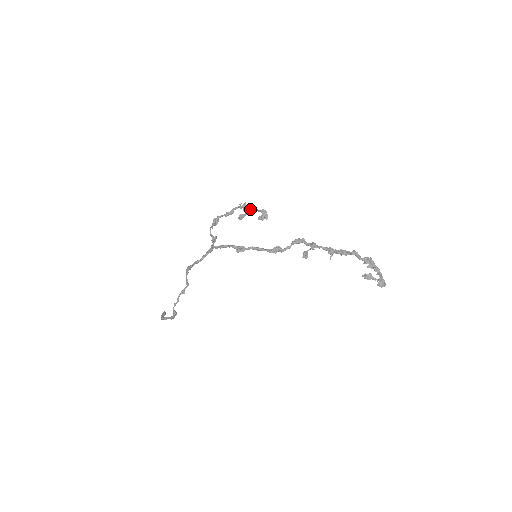
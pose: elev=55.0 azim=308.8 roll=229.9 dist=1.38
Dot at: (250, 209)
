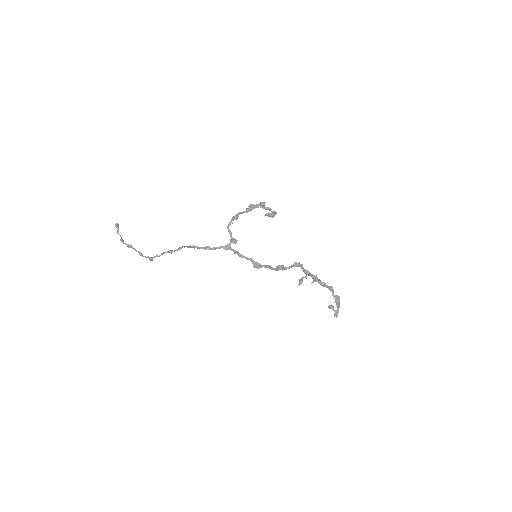
Dot at: (266, 208)
